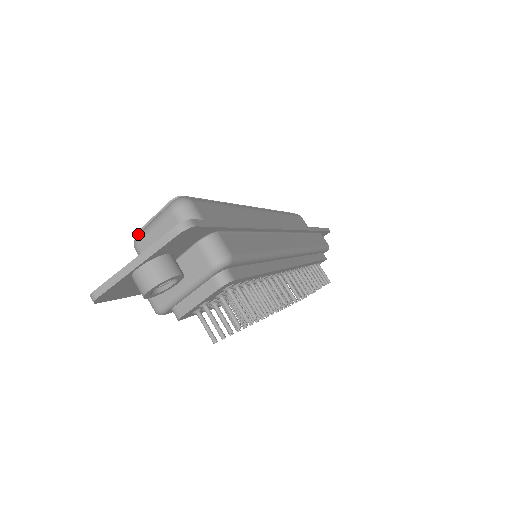
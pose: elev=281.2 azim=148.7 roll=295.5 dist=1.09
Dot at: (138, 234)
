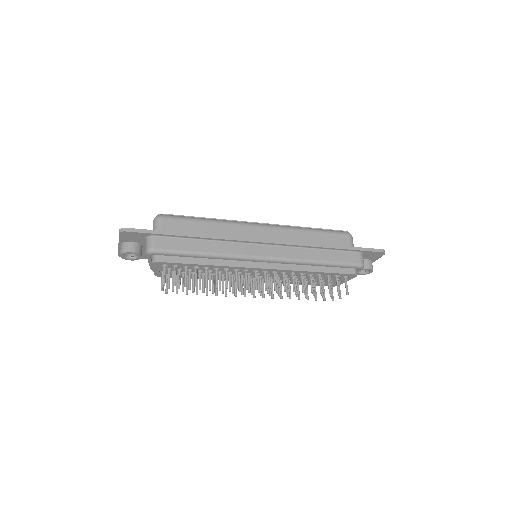
Dot at: occluded
